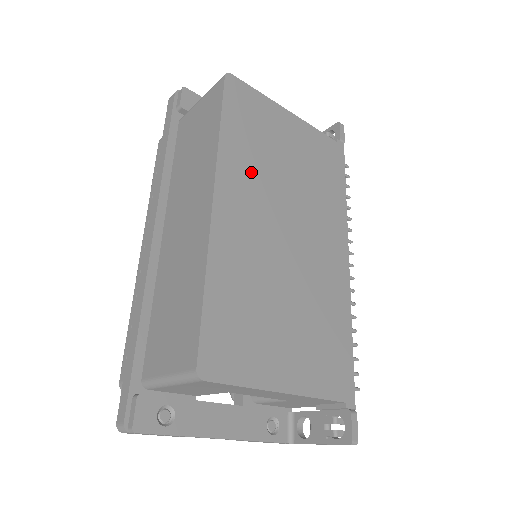
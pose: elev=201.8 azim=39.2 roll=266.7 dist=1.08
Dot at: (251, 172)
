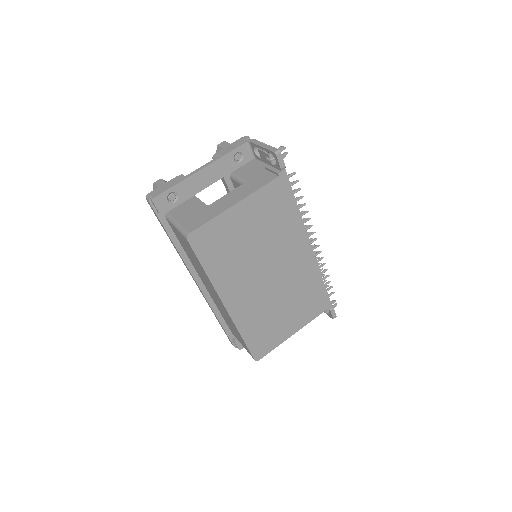
Dot at: (234, 273)
